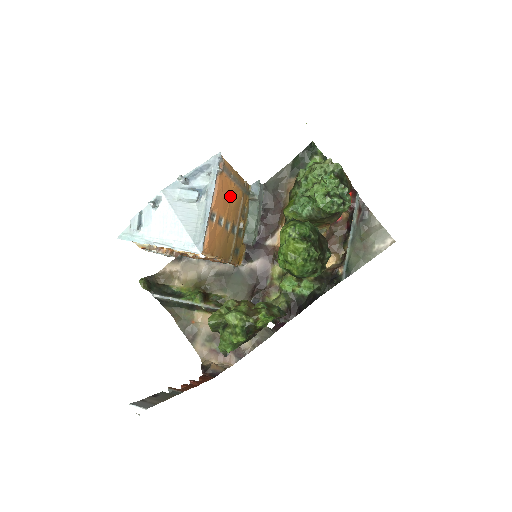
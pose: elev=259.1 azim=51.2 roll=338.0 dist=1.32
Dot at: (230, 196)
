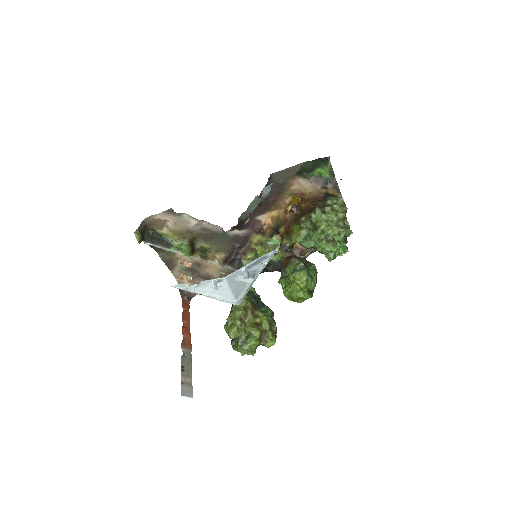
Dot at: occluded
